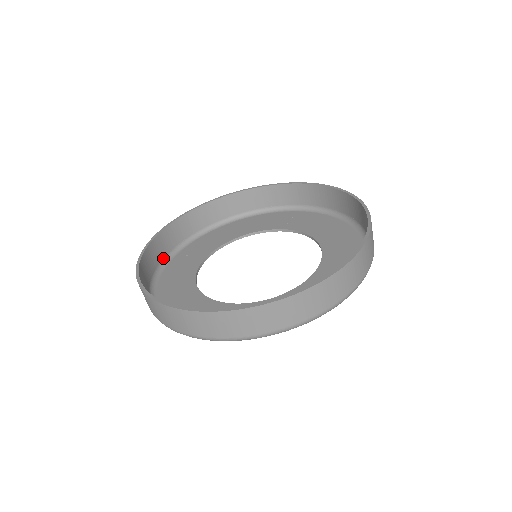
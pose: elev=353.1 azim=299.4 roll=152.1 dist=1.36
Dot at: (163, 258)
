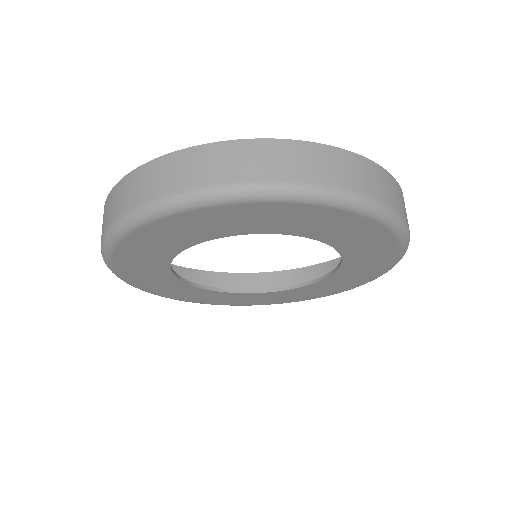
Dot at: occluded
